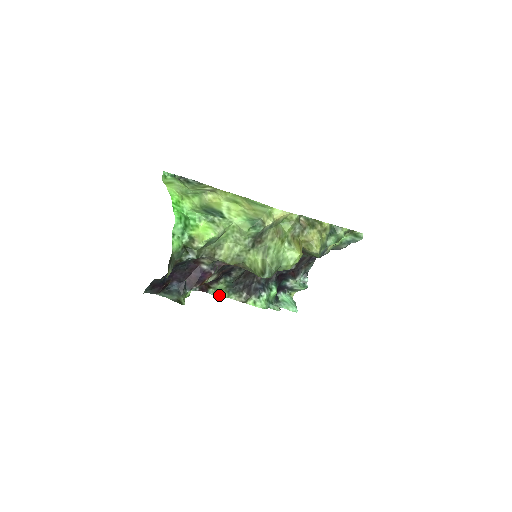
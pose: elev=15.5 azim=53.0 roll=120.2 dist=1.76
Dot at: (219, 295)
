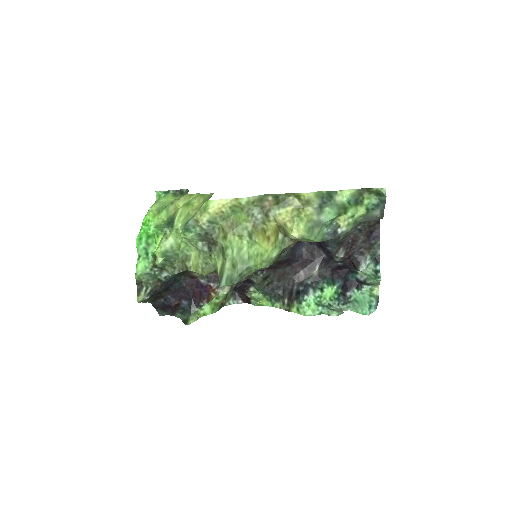
Dot at: (264, 305)
